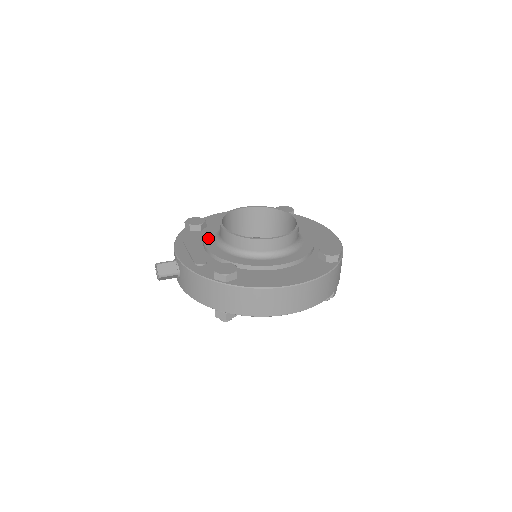
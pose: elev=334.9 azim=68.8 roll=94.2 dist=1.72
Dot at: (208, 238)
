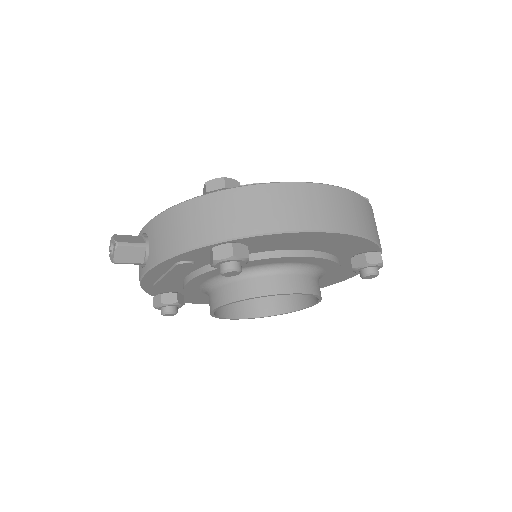
Dot at: occluded
